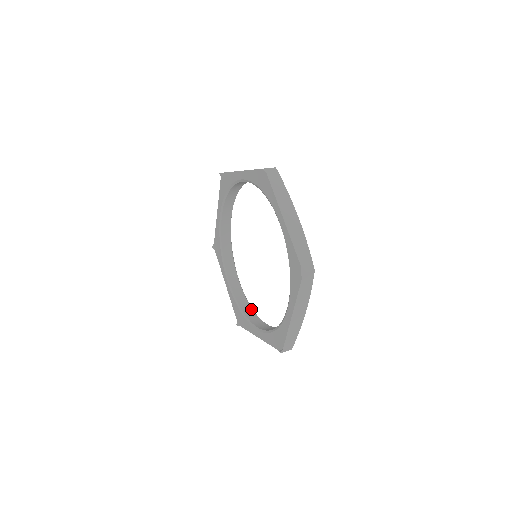
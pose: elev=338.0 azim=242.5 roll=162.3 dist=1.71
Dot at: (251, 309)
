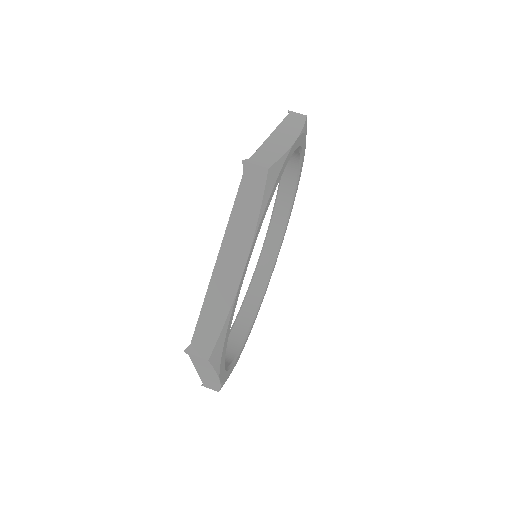
Dot at: (258, 299)
